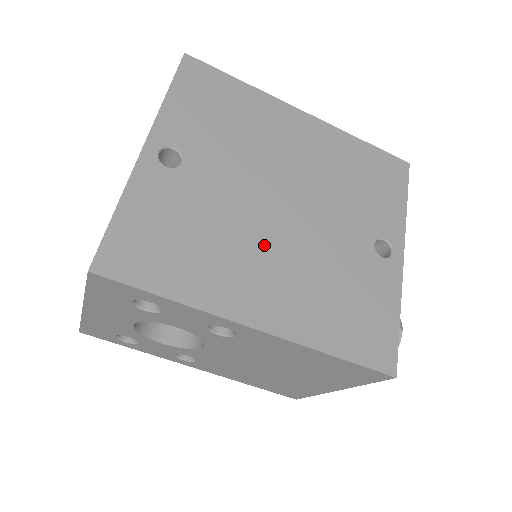
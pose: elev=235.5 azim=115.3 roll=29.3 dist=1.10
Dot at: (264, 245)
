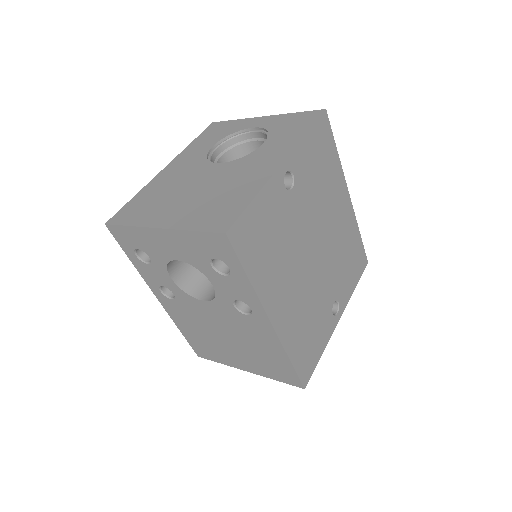
Dot at: (297, 271)
